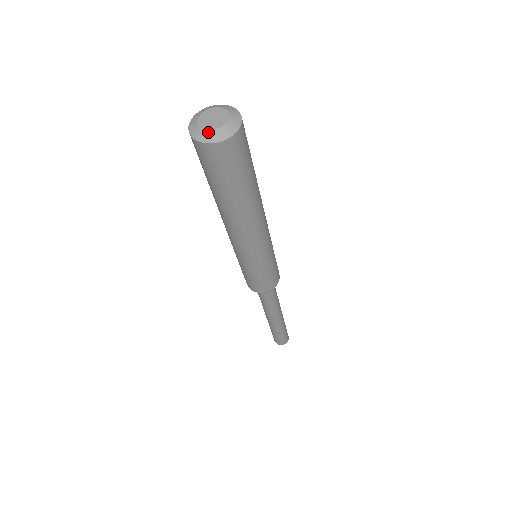
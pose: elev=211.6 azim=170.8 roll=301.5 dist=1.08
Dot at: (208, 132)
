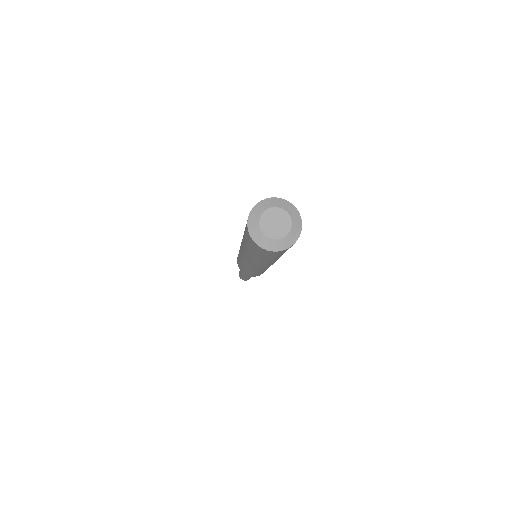
Dot at: (272, 241)
